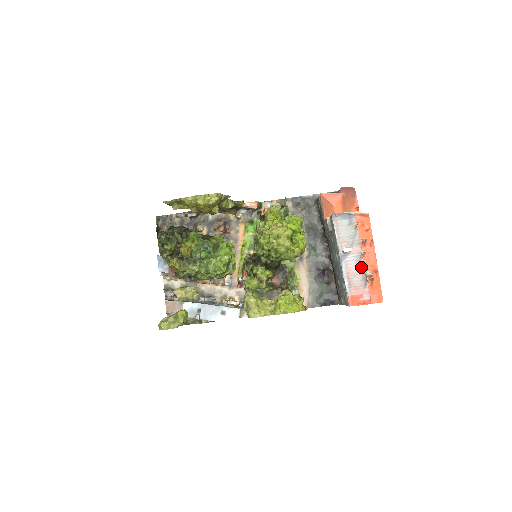
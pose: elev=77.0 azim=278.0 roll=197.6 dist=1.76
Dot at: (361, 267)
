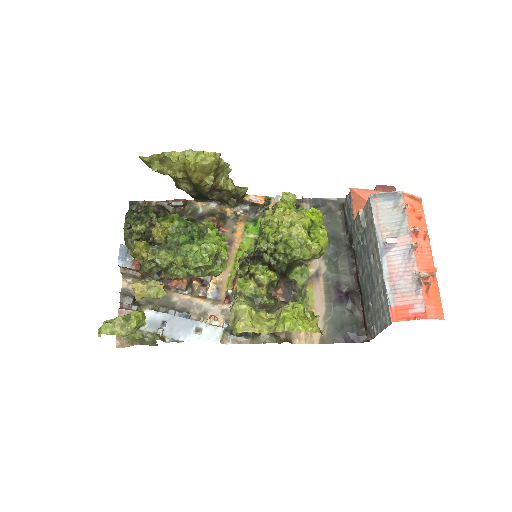
Dot at: (411, 264)
